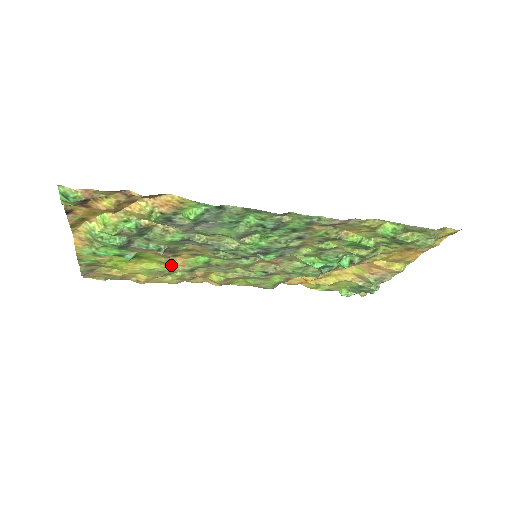
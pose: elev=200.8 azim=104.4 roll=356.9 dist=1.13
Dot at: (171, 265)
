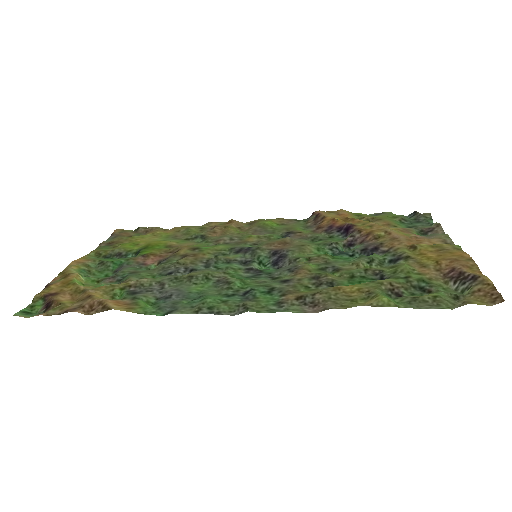
Dot at: (180, 244)
